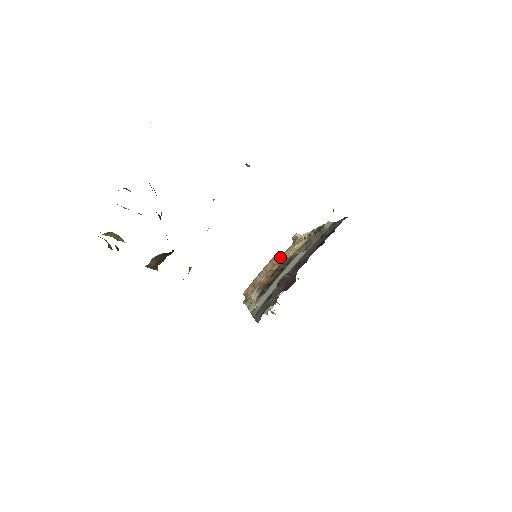
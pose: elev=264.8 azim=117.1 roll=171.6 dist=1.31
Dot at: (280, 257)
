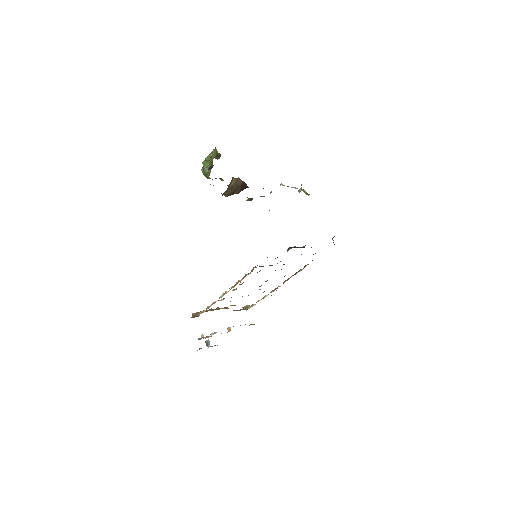
Dot at: occluded
